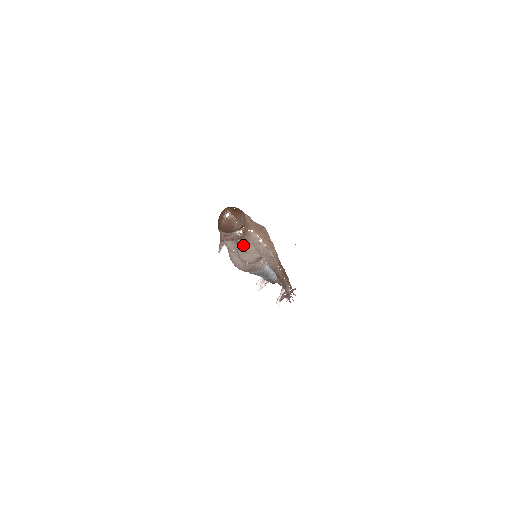
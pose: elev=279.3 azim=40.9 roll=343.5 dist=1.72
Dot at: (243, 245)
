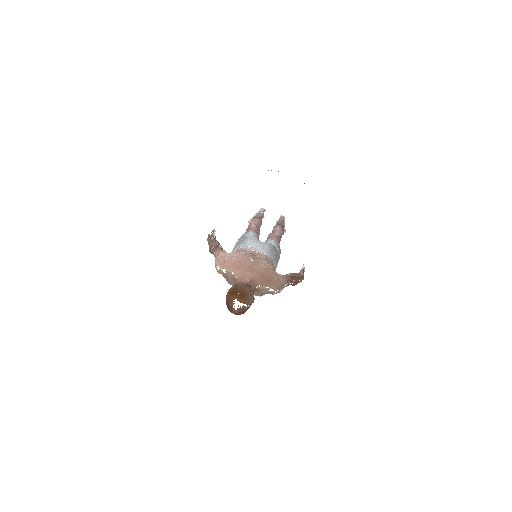
Dot at: occluded
